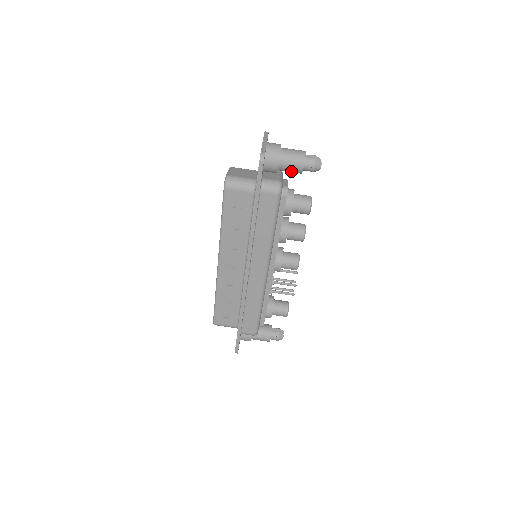
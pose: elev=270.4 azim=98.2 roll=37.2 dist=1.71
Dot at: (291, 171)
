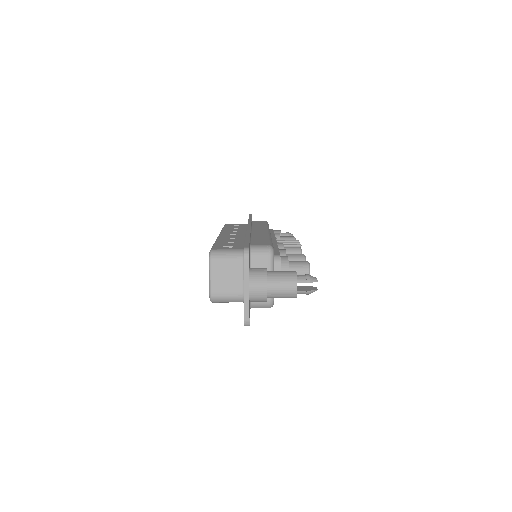
Dot at: occluded
